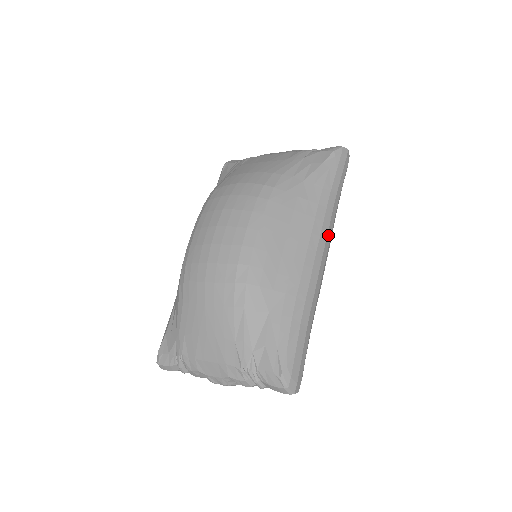
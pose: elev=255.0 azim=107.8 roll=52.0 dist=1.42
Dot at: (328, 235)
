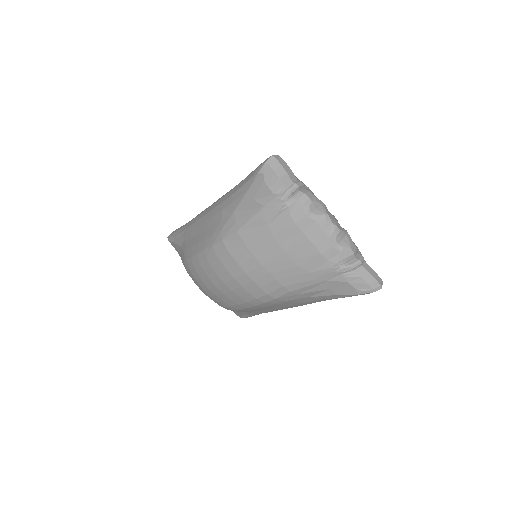
Dot at: occluded
